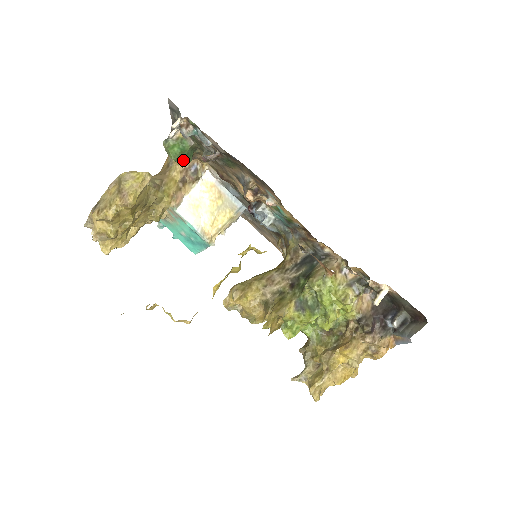
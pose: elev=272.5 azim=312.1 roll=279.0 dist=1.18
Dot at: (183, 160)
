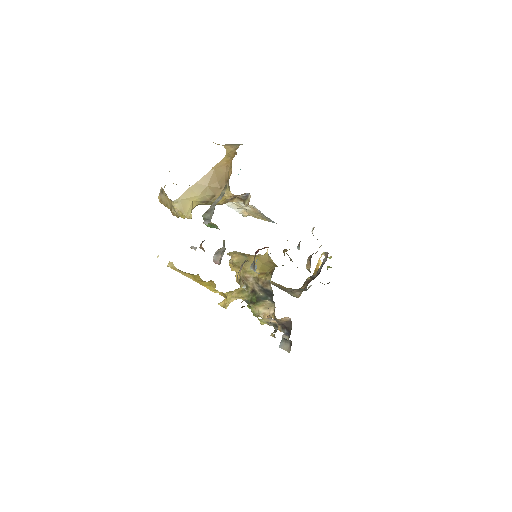
Dot at: occluded
